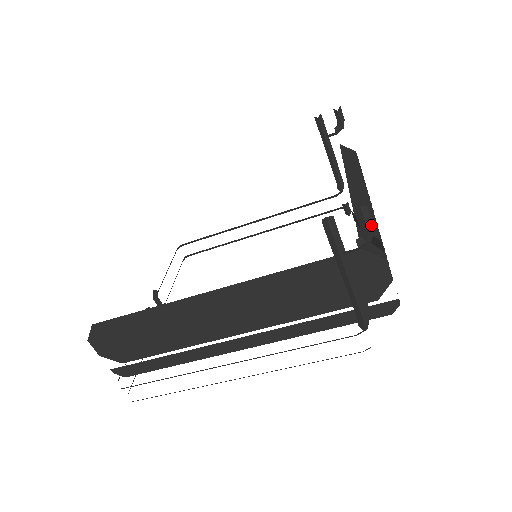
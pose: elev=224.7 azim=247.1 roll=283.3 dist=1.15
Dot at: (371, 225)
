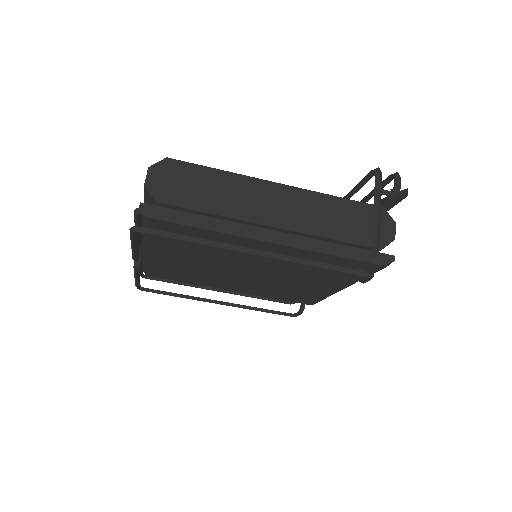
Dot at: (400, 184)
